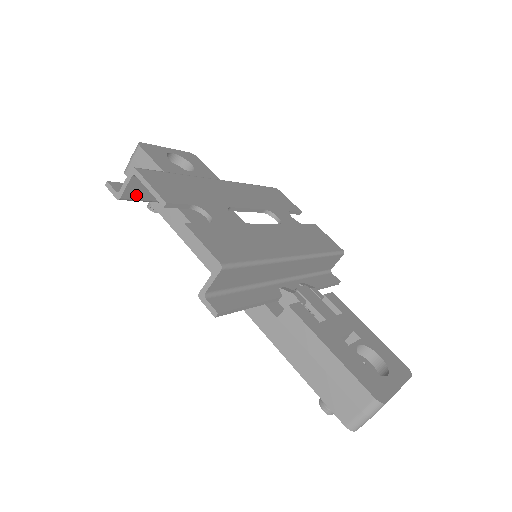
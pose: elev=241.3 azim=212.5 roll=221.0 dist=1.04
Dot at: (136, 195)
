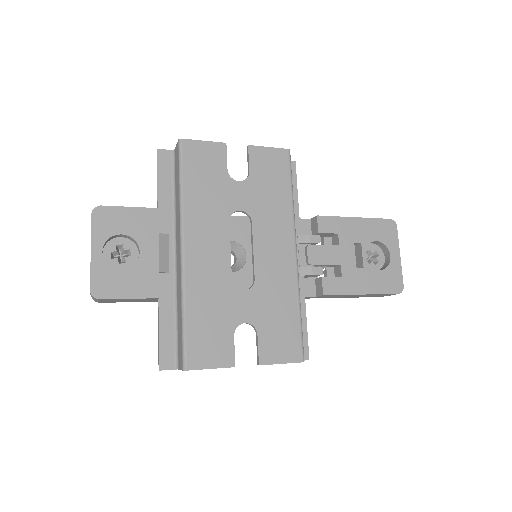
Dot at: occluded
